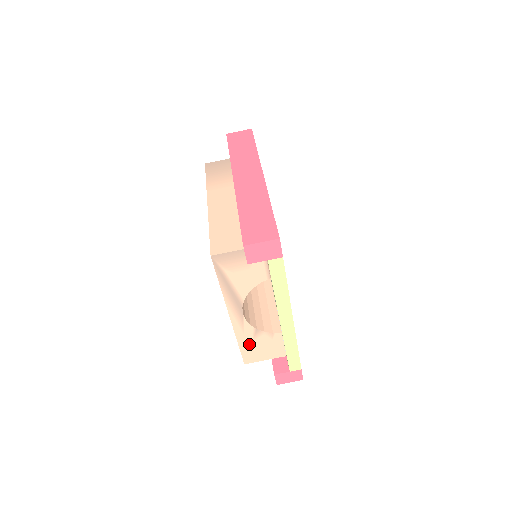
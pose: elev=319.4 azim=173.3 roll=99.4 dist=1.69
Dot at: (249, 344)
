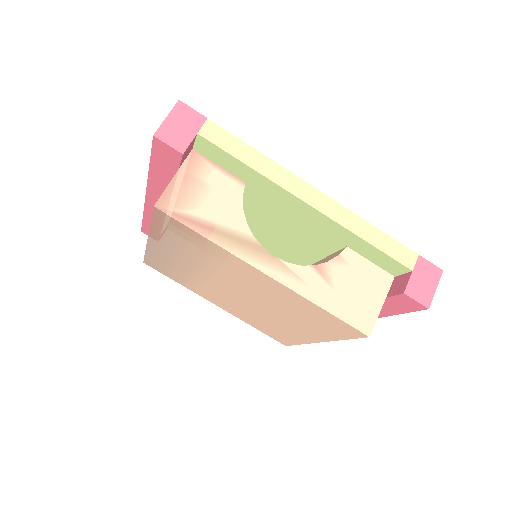
Dot at: (335, 298)
